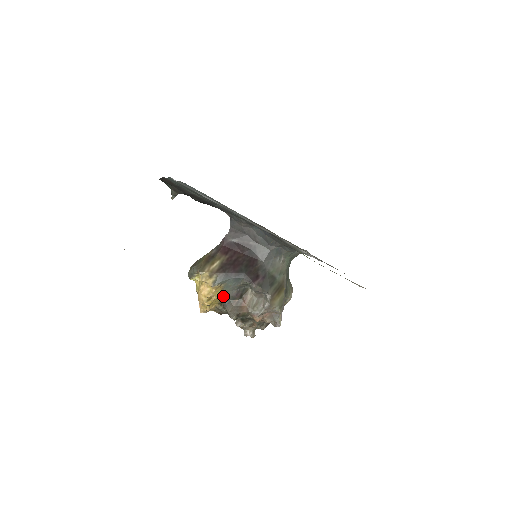
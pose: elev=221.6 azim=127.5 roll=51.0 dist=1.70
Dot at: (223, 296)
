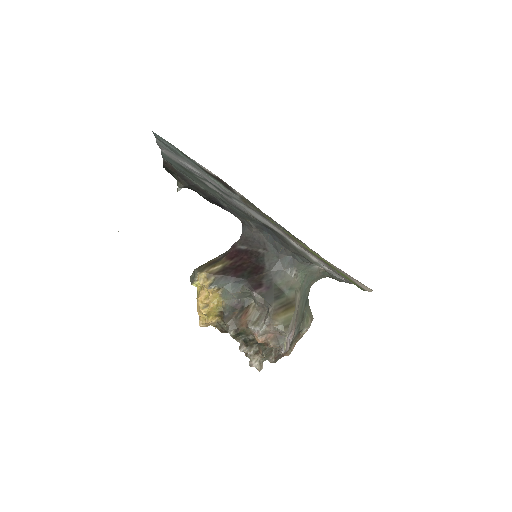
Dot at: (222, 306)
